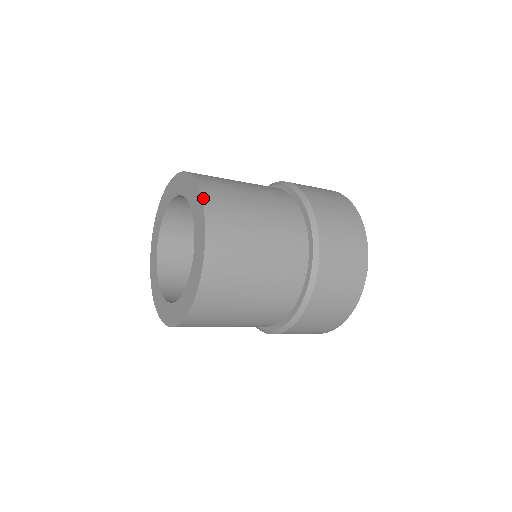
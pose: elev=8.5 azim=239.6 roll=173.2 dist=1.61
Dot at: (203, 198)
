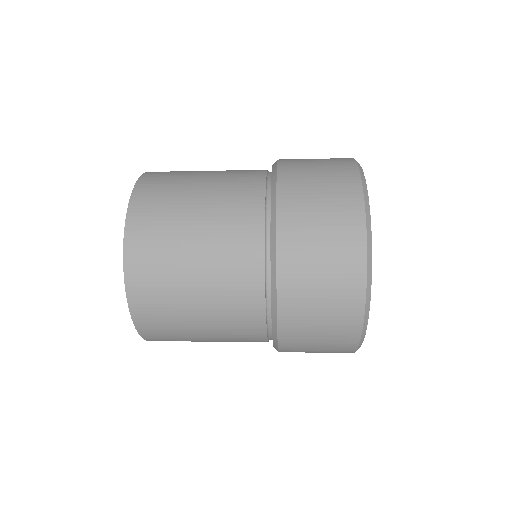
Dot at: (132, 196)
